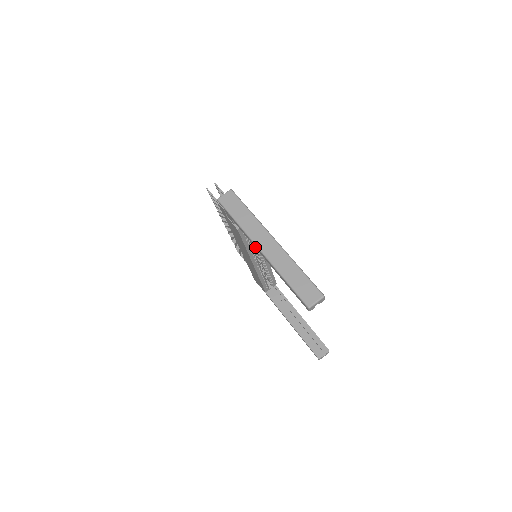
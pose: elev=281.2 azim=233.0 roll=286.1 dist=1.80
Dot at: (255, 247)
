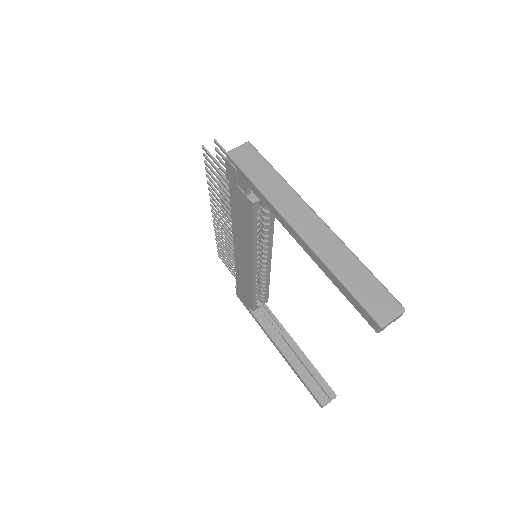
Dot at: (285, 228)
